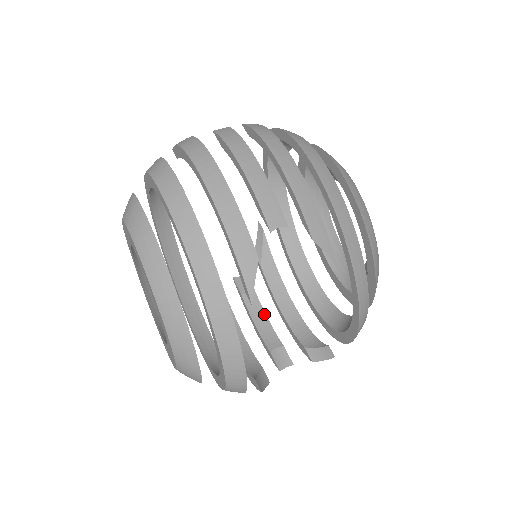
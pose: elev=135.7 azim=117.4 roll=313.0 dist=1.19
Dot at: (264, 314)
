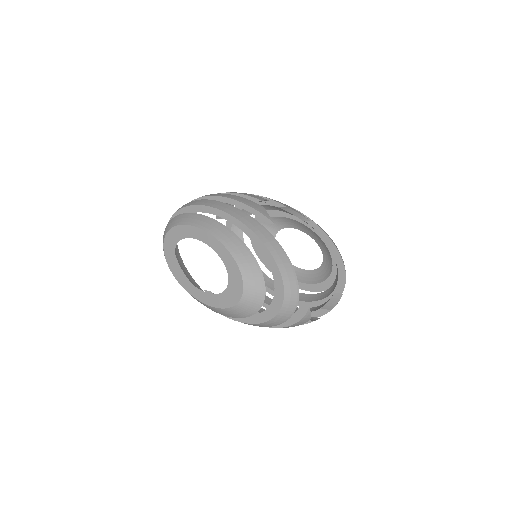
Dot at: occluded
